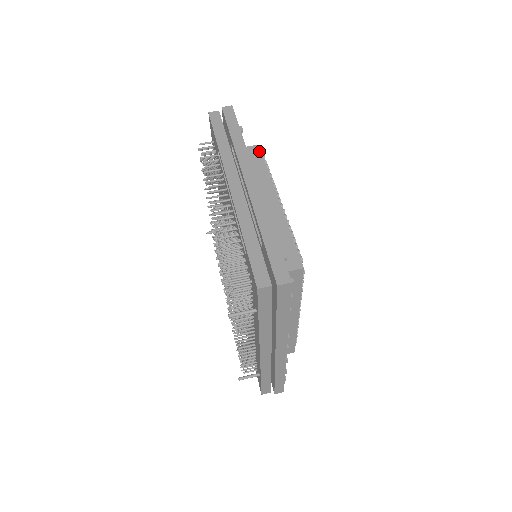
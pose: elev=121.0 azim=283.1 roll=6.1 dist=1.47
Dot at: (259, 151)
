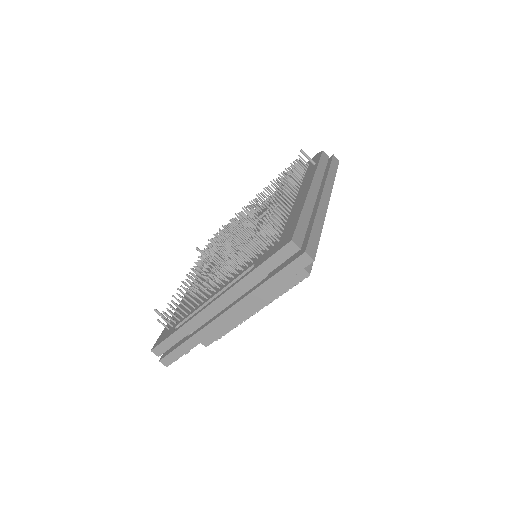
Dot at: (301, 279)
